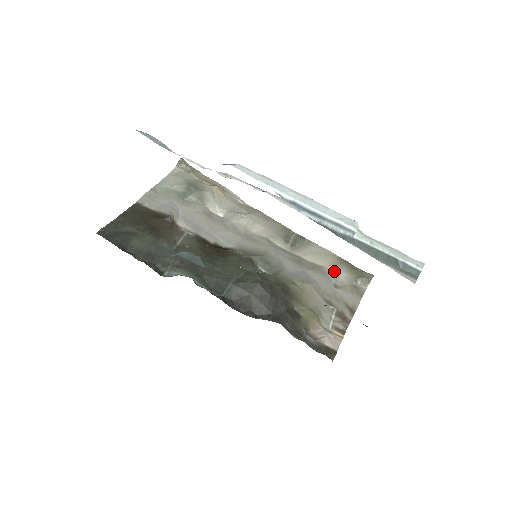
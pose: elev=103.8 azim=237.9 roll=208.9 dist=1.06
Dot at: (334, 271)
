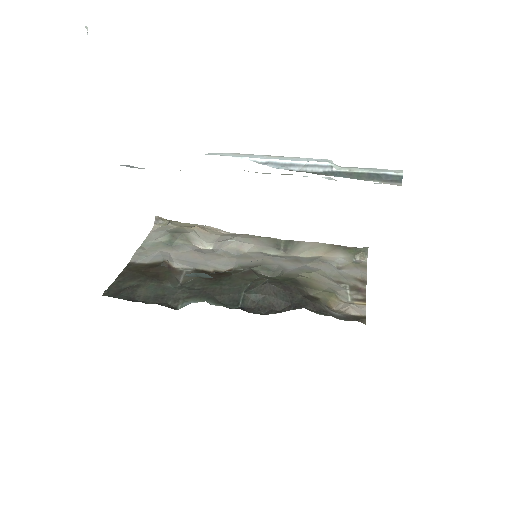
Dot at: (331, 257)
